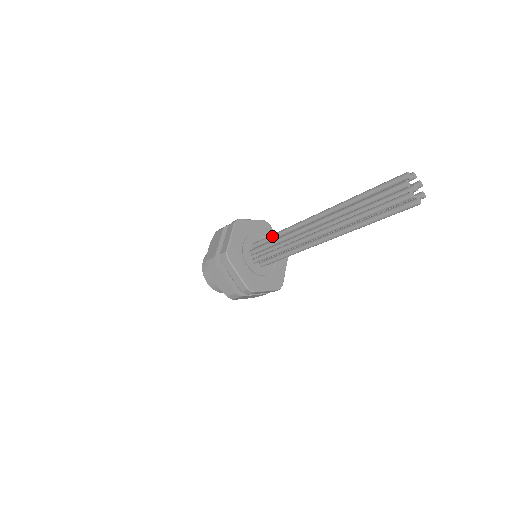
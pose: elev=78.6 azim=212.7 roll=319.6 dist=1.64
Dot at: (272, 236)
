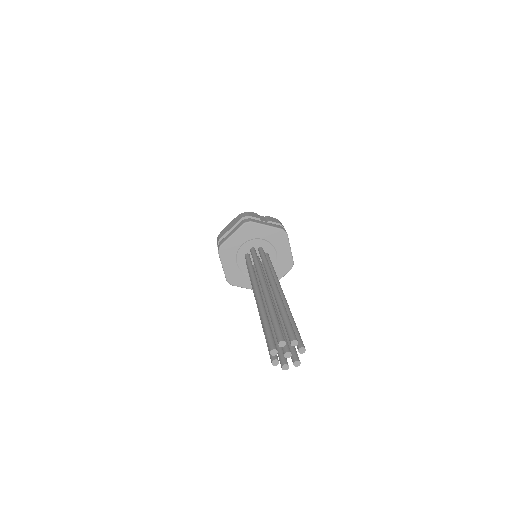
Dot at: (248, 269)
